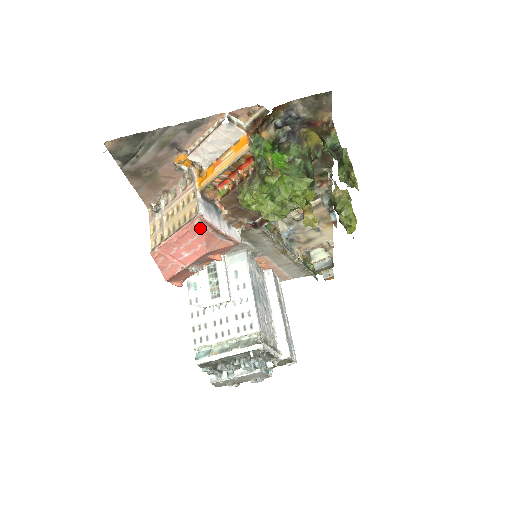
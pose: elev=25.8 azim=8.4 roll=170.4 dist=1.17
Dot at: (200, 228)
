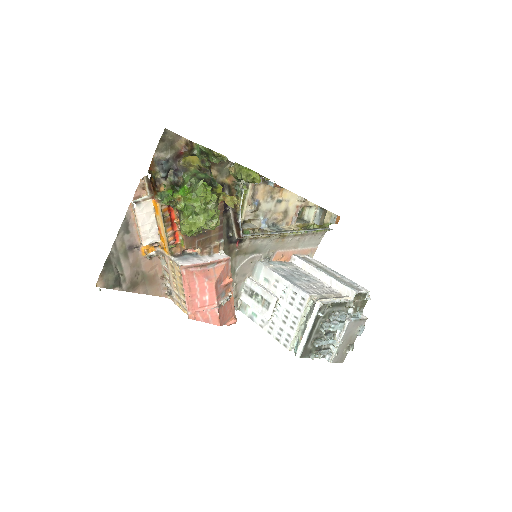
Dot at: (191, 274)
